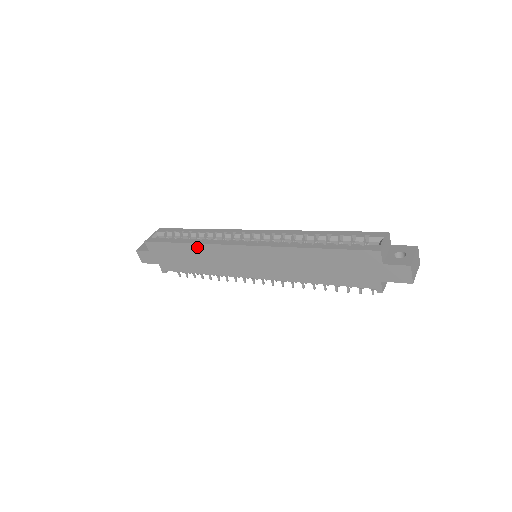
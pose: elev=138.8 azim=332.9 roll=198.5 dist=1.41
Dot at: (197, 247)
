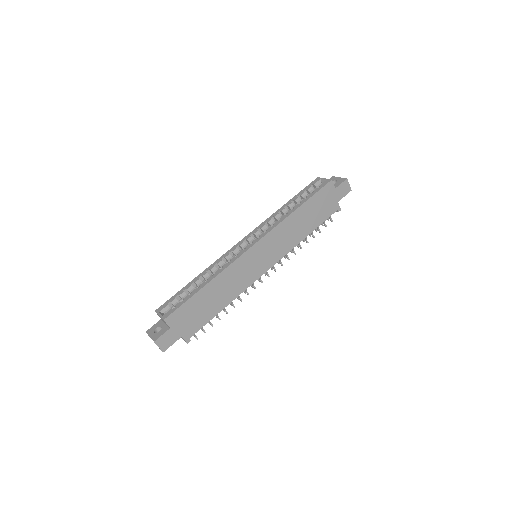
Dot at: (218, 279)
